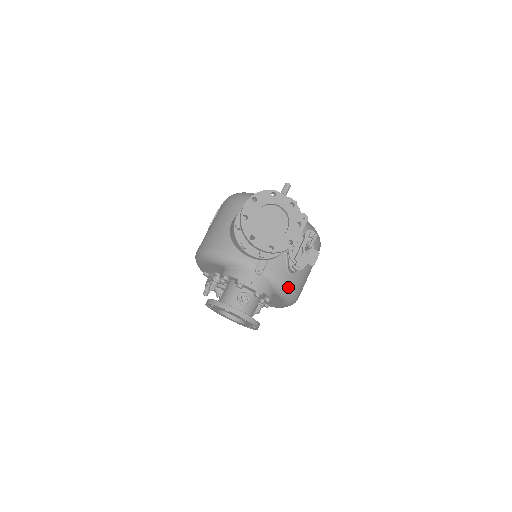
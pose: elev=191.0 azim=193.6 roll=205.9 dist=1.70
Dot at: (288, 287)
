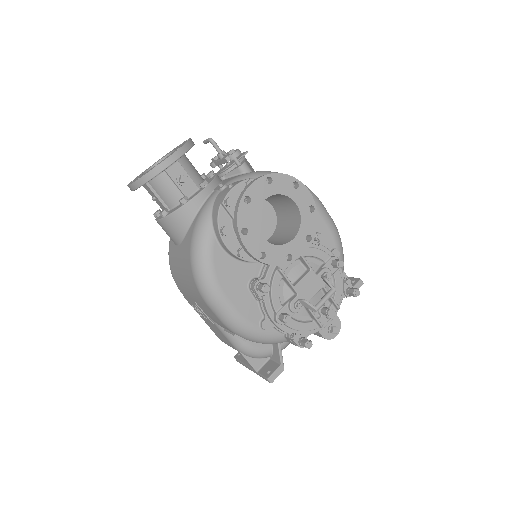
Dot at: (265, 172)
